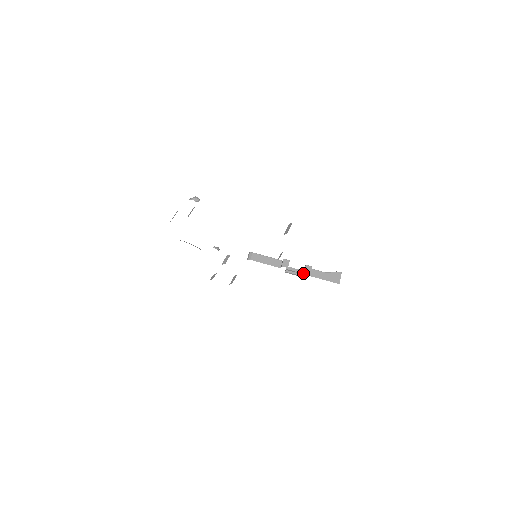
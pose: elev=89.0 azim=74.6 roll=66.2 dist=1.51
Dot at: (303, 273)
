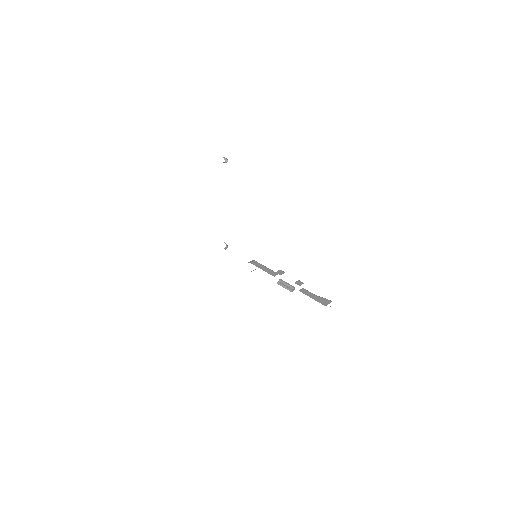
Dot at: (293, 287)
